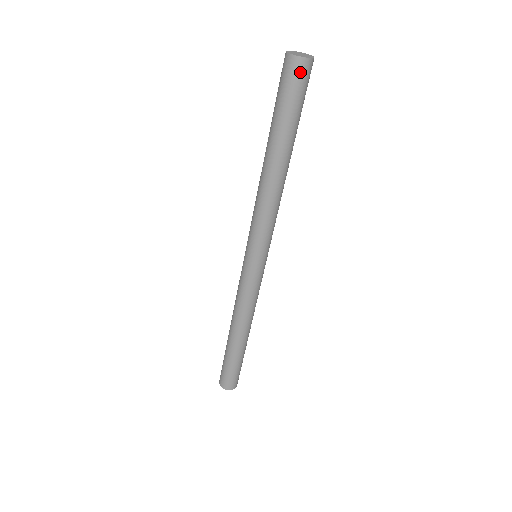
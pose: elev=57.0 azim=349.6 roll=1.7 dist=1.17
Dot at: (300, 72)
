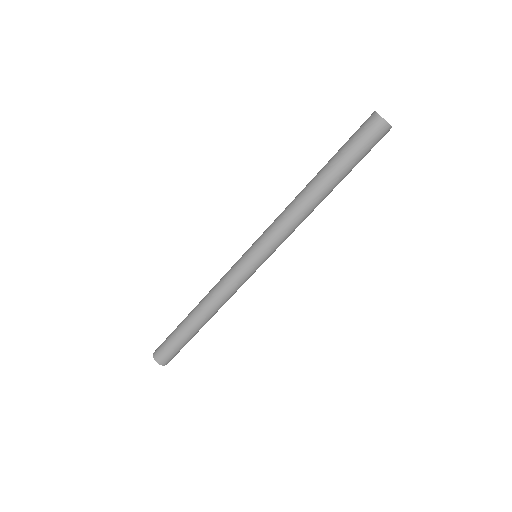
Dot at: (378, 130)
